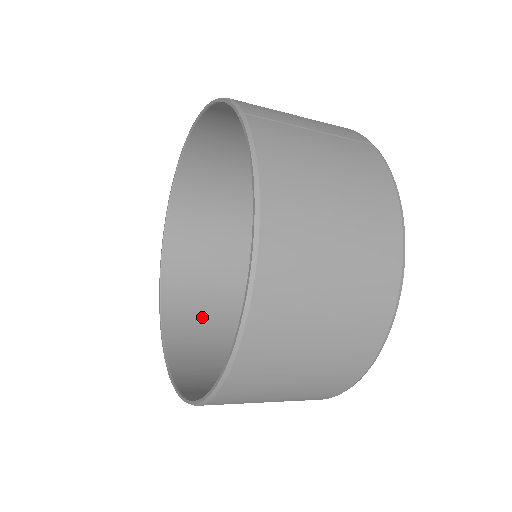
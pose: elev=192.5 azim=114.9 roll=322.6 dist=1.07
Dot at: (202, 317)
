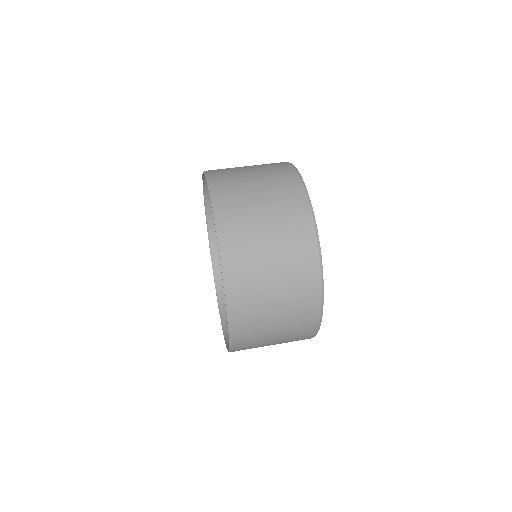
Dot at: occluded
